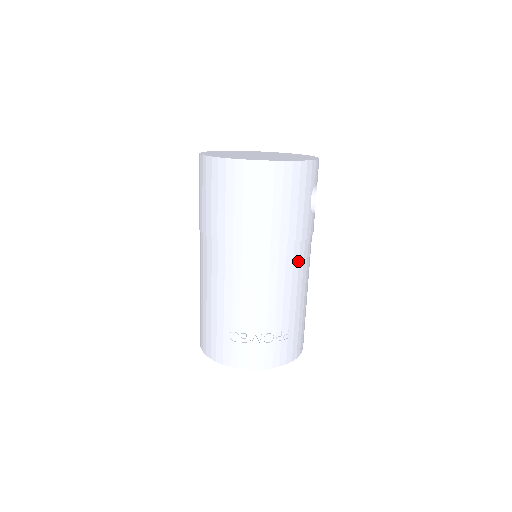
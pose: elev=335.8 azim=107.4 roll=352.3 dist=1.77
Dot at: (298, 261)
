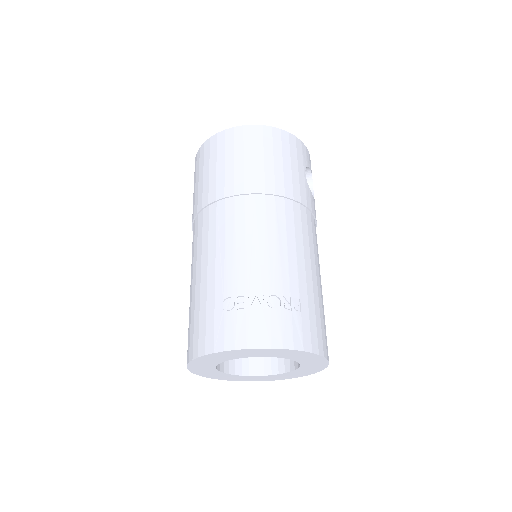
Dot at: (300, 224)
